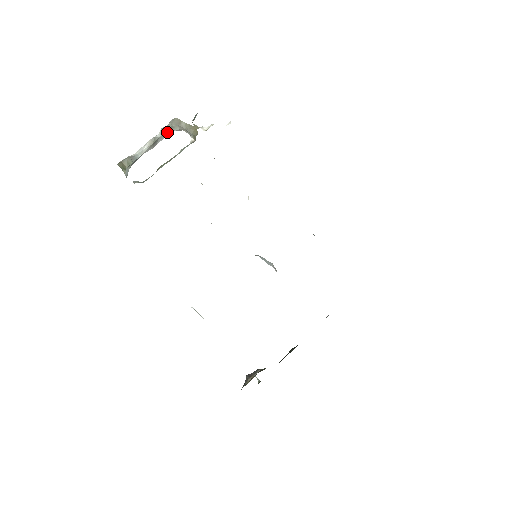
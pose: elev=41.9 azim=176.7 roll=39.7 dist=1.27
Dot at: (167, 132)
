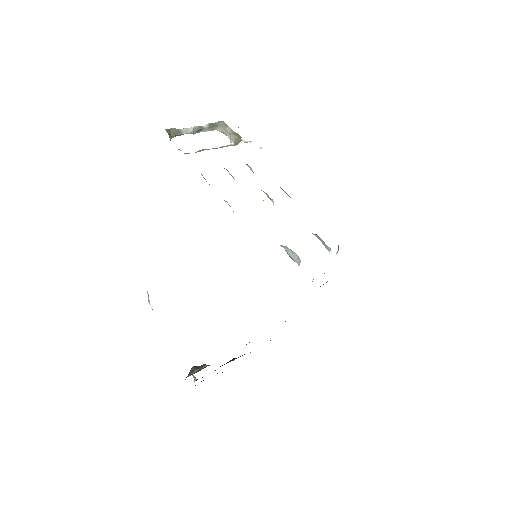
Dot at: (212, 128)
